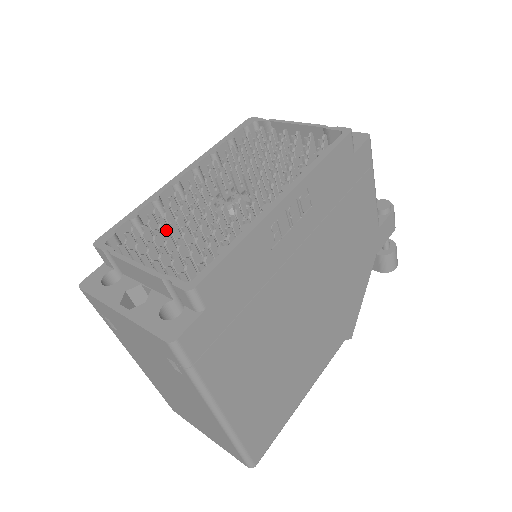
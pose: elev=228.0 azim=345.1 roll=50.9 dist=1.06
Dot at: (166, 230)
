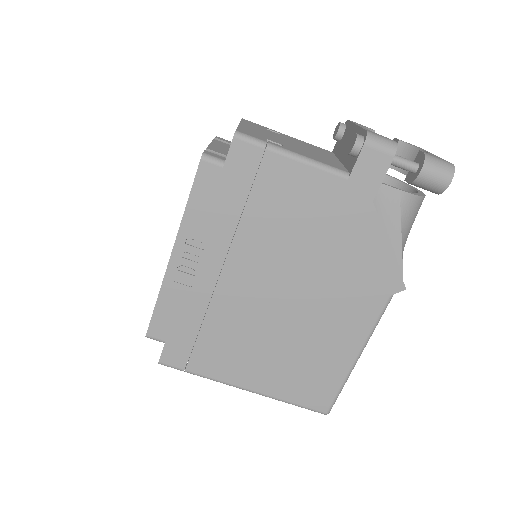
Dot at: occluded
